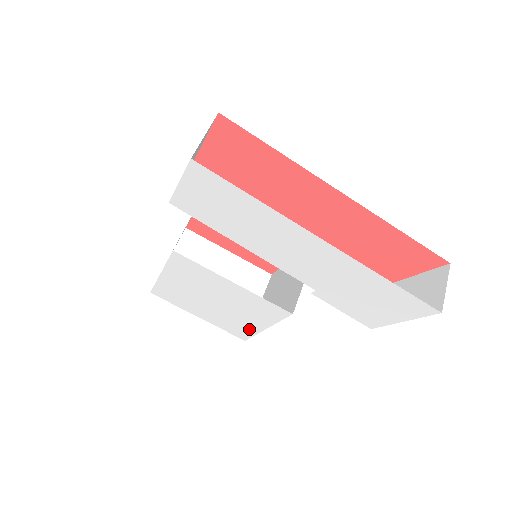
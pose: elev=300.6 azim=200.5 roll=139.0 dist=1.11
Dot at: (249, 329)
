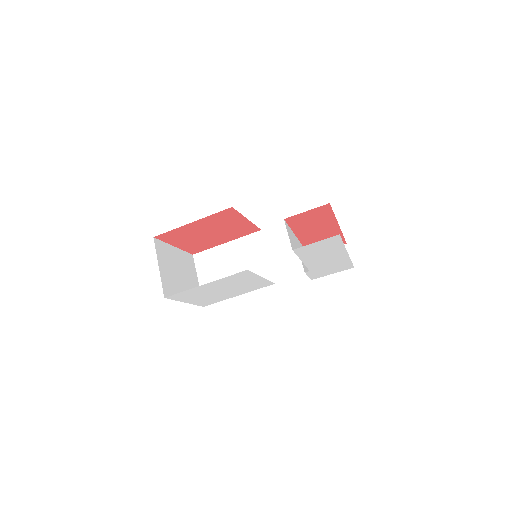
Dot at: (223, 299)
